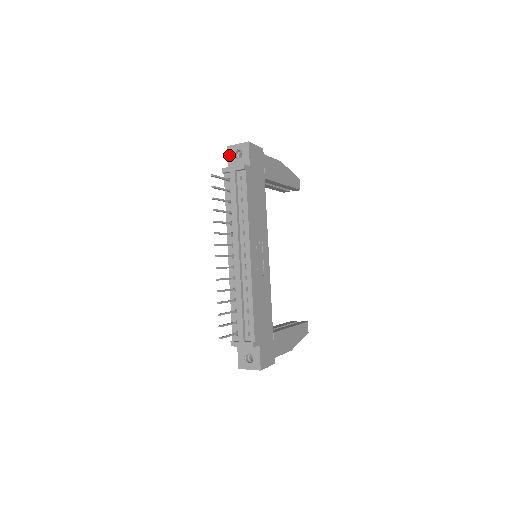
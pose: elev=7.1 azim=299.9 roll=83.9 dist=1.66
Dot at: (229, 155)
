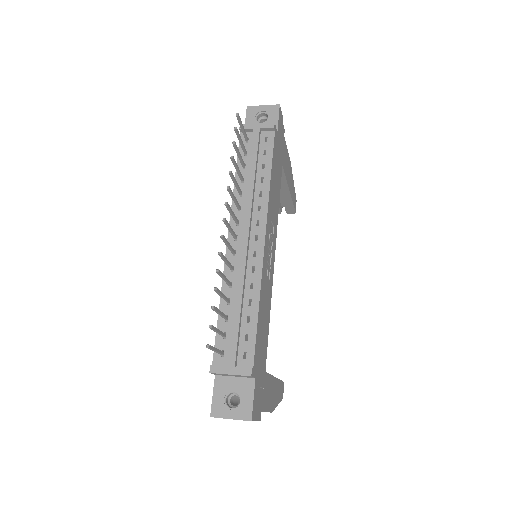
Dot at: (248, 116)
